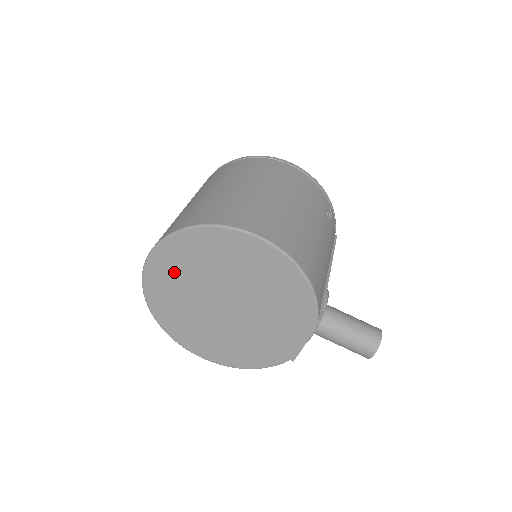
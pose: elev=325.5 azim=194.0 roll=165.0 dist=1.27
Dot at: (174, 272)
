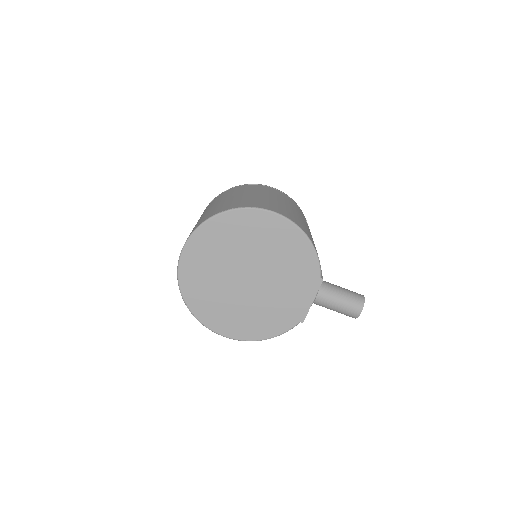
Dot at: (207, 254)
